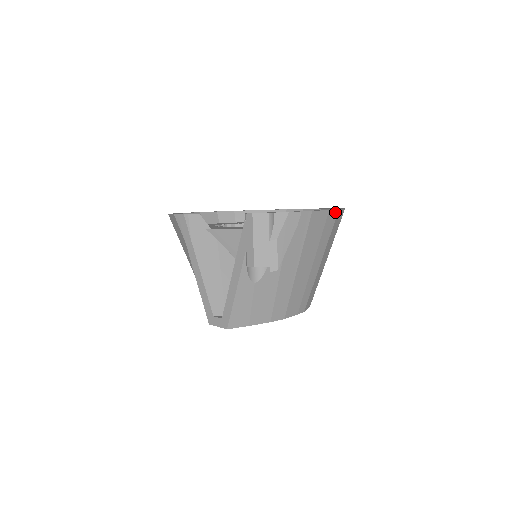
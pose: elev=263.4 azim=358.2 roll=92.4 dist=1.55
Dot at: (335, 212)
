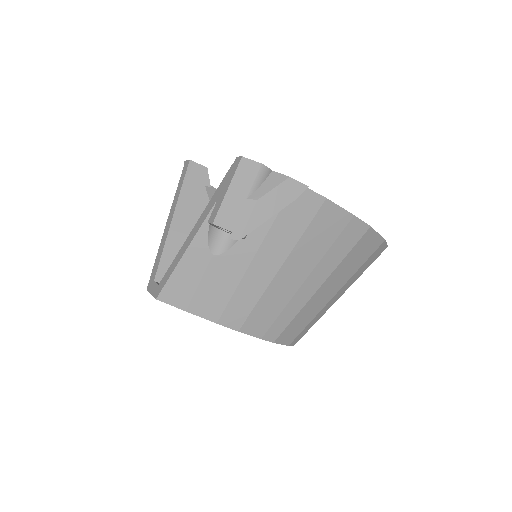
Dot at: (364, 226)
